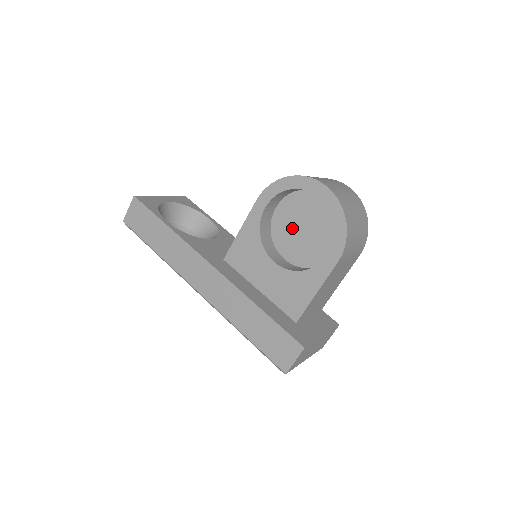
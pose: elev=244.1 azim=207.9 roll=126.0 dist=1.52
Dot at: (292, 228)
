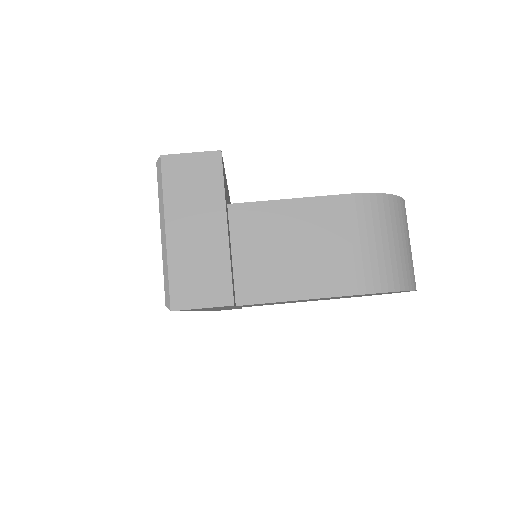
Dot at: occluded
